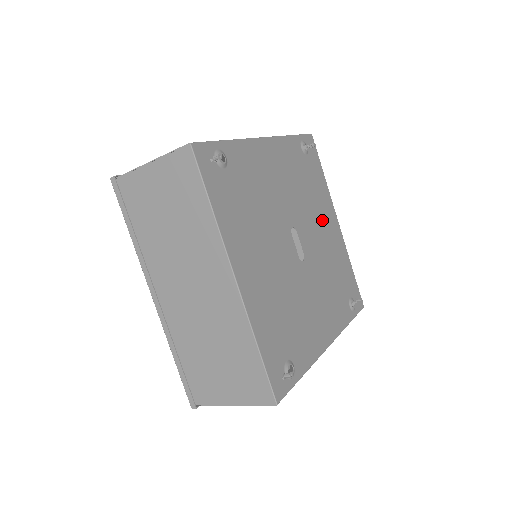
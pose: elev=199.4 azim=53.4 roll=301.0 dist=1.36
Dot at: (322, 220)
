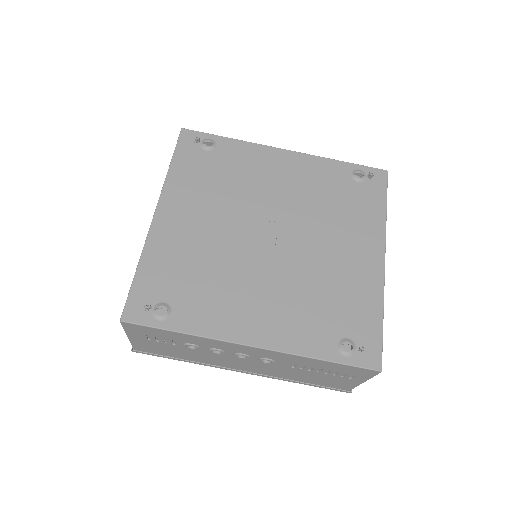
Dot at: (343, 241)
